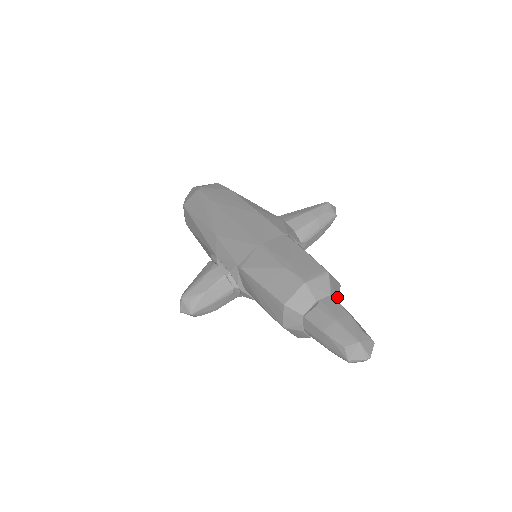
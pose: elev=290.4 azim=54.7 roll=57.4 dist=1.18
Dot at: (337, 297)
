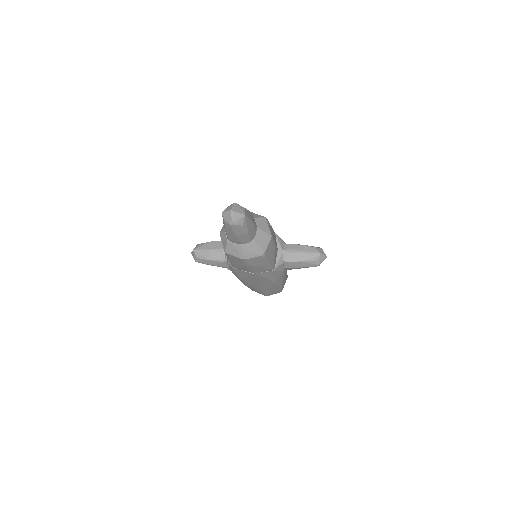
Dot at: (259, 227)
